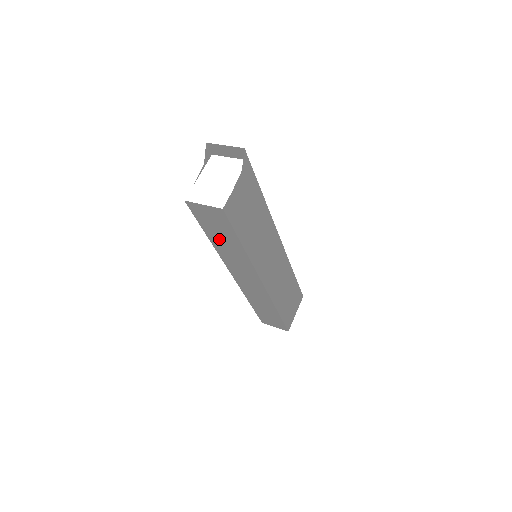
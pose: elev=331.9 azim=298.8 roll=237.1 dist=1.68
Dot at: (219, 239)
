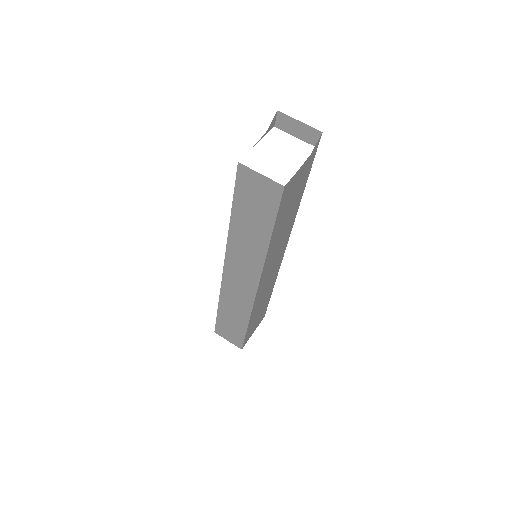
Dot at: (245, 221)
